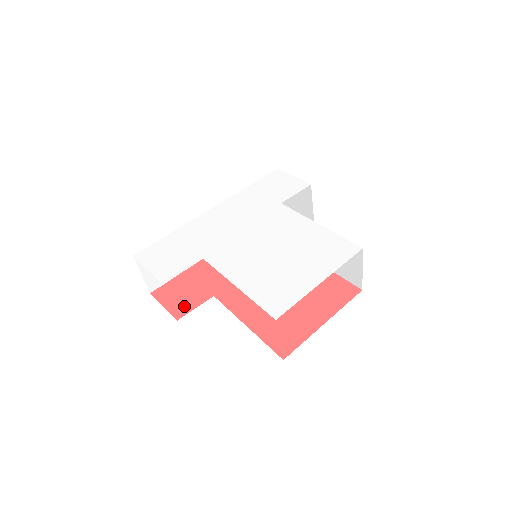
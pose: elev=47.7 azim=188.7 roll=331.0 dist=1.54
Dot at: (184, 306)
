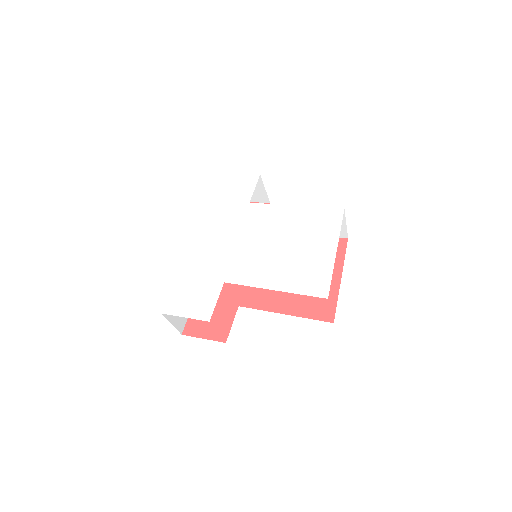
Dot at: (221, 328)
